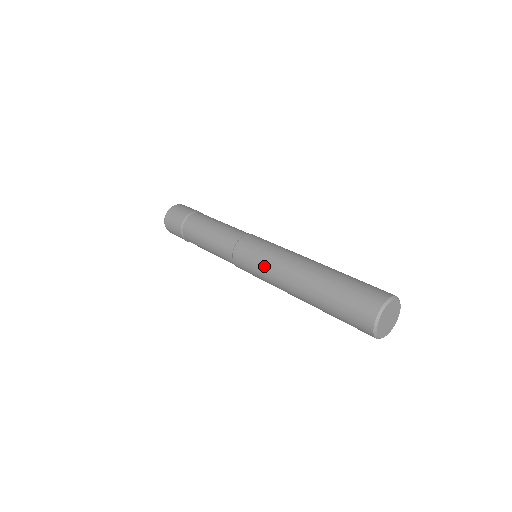
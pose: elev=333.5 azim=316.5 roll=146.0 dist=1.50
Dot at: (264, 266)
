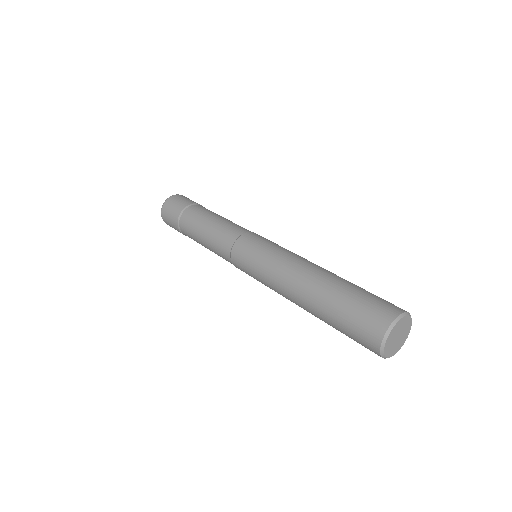
Dot at: (274, 253)
